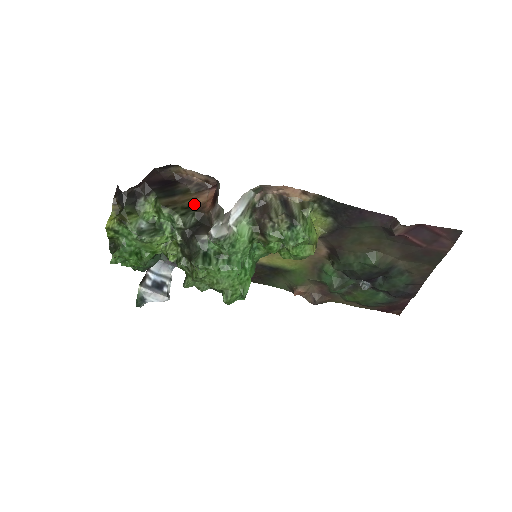
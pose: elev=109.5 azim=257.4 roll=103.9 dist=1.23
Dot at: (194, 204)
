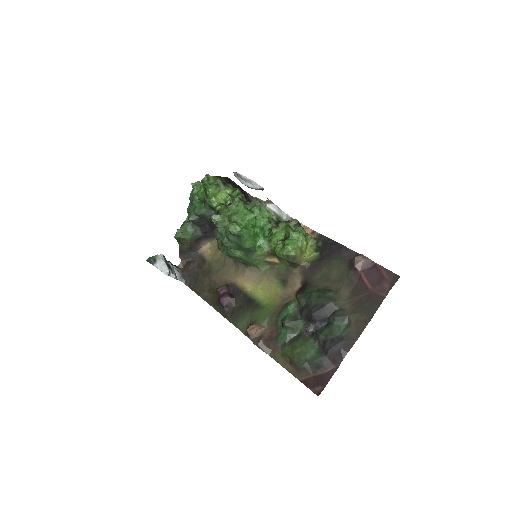
Dot at: occluded
